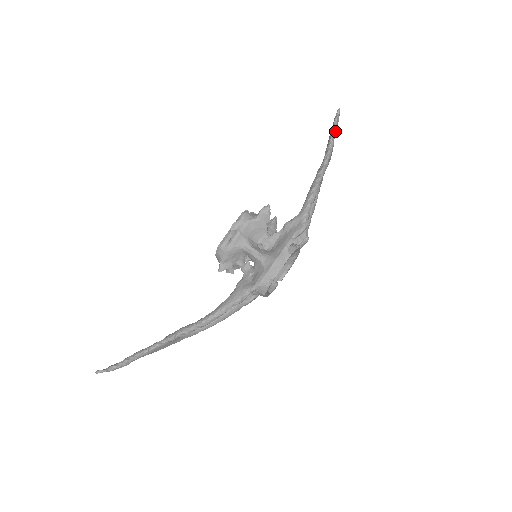
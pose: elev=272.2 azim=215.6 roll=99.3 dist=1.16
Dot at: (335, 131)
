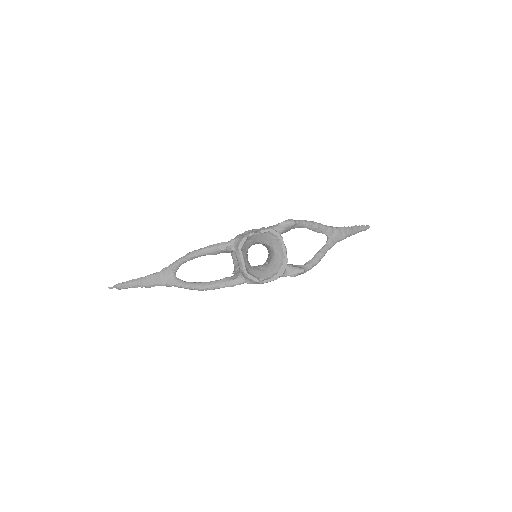
Dot at: (357, 227)
